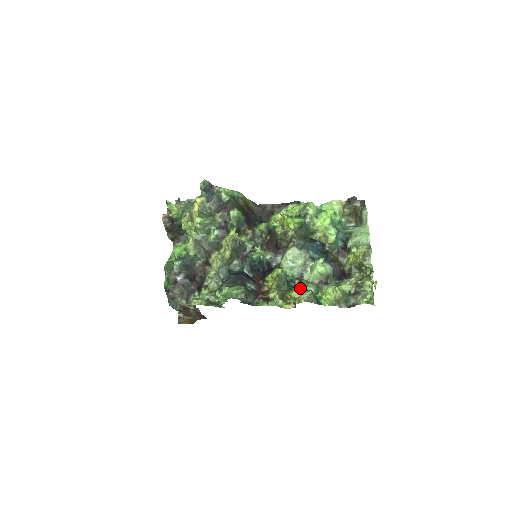
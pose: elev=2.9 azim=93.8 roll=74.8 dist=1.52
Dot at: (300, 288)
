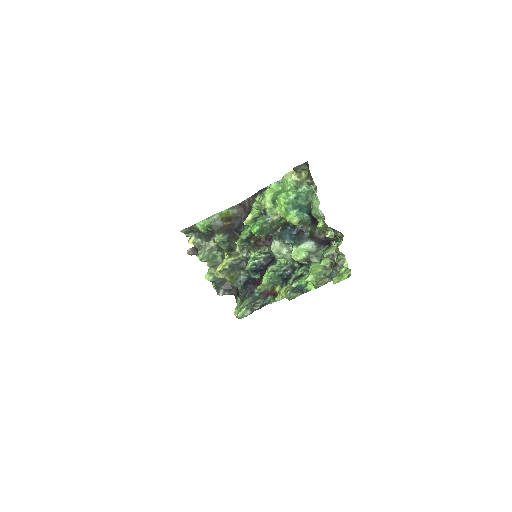
Dot at: (296, 272)
